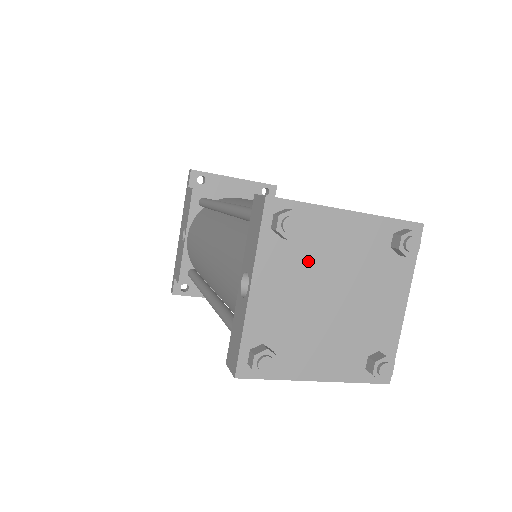
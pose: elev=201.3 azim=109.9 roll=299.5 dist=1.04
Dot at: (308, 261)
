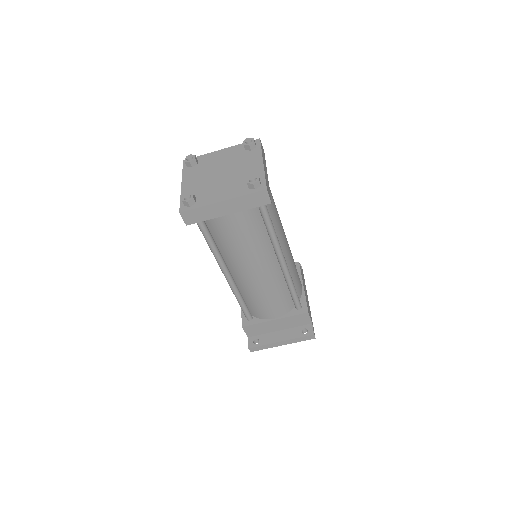
Dot at: (206, 169)
